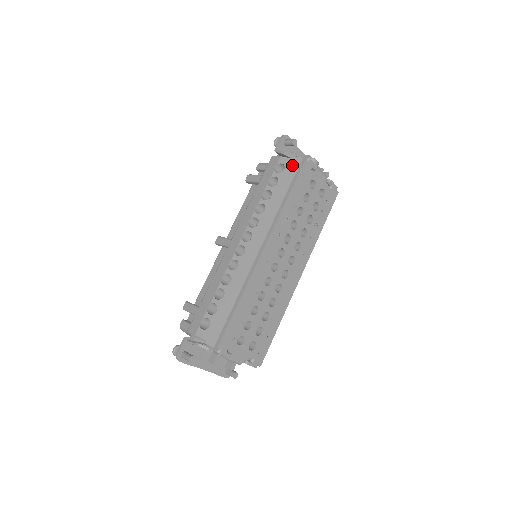
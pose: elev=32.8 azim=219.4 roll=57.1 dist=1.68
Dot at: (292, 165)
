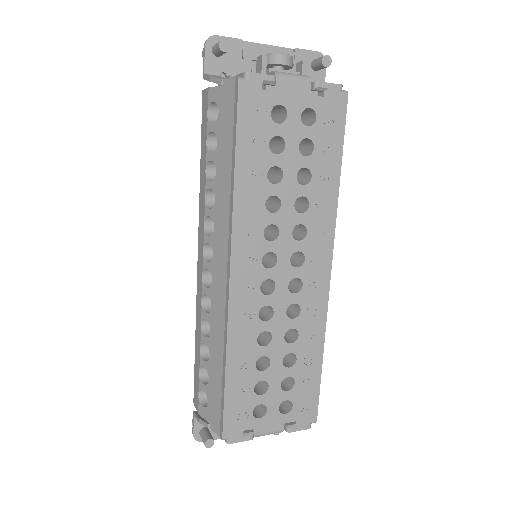
Dot at: (225, 99)
